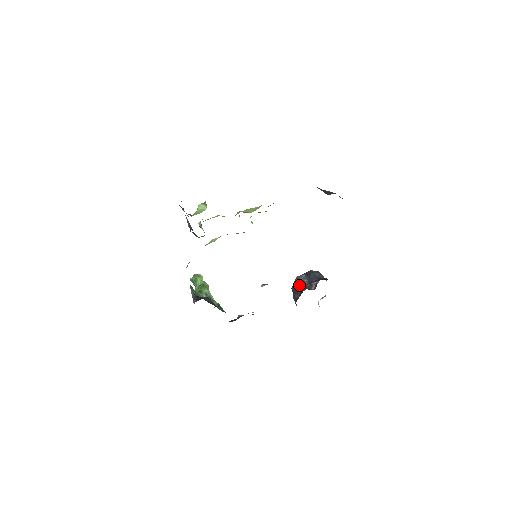
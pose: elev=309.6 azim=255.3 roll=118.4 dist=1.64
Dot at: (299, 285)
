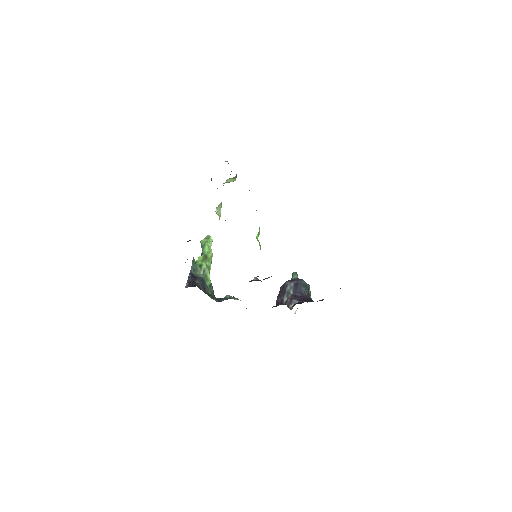
Dot at: (285, 292)
